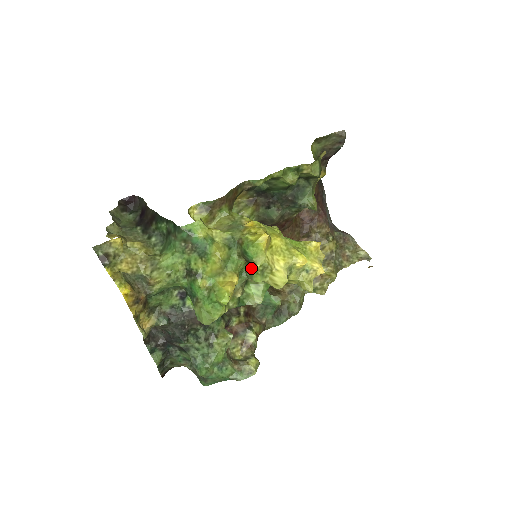
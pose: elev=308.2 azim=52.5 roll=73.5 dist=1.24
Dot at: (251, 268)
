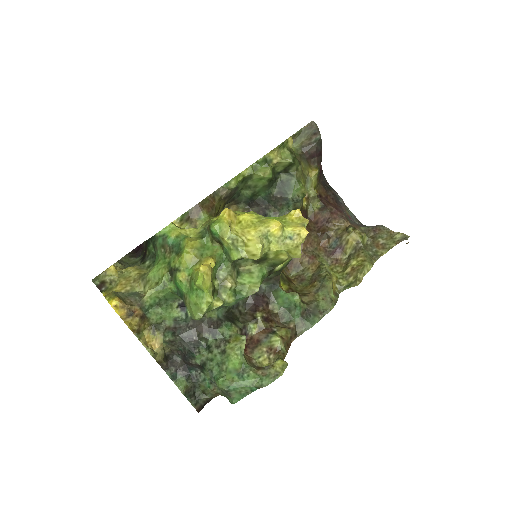
Dot at: (225, 248)
